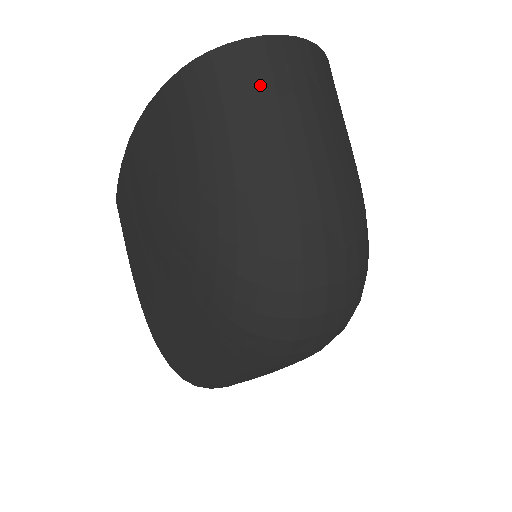
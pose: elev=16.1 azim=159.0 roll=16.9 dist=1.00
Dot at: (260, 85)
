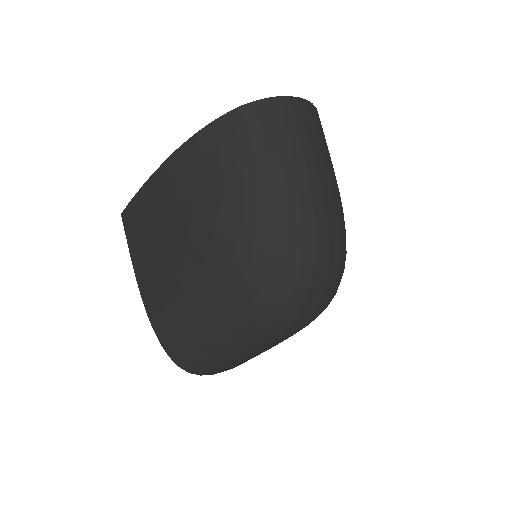
Dot at: (289, 127)
